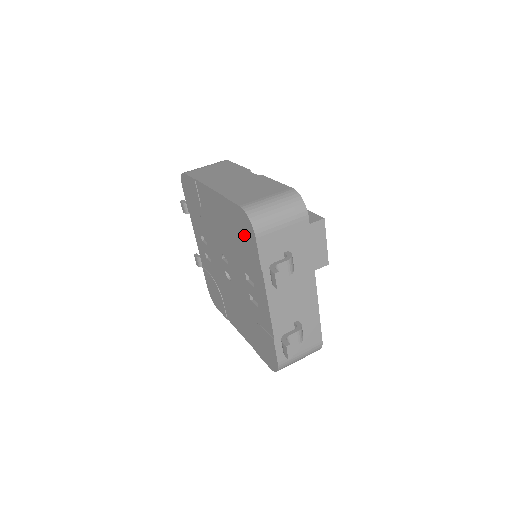
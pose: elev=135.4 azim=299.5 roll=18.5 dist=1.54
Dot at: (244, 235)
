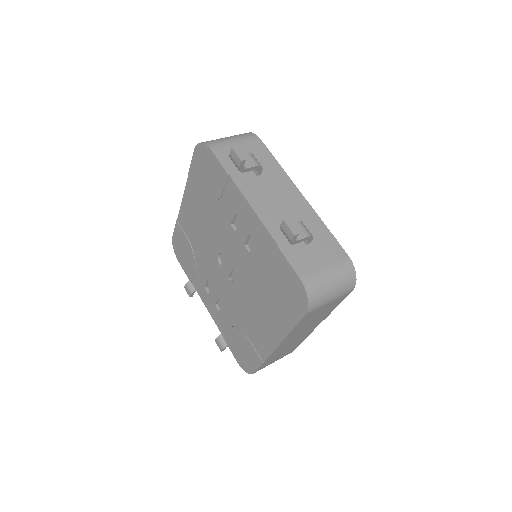
Dot at: (208, 173)
